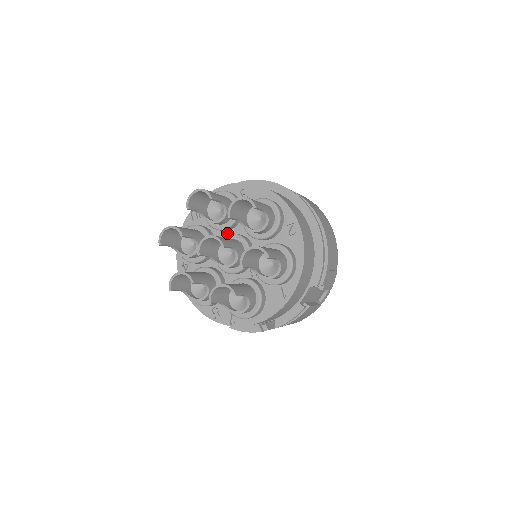
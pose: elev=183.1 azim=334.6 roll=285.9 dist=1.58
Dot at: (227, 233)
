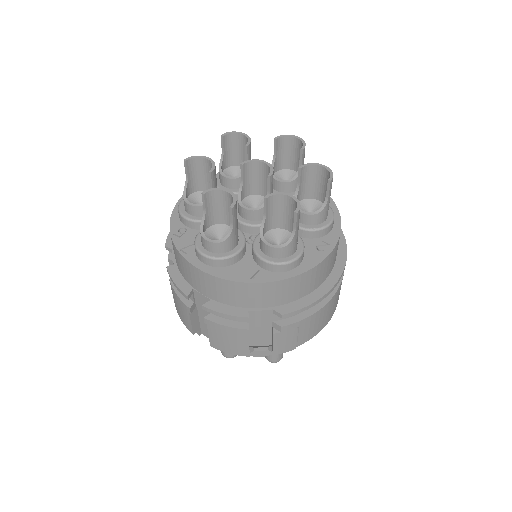
Dot at: occluded
